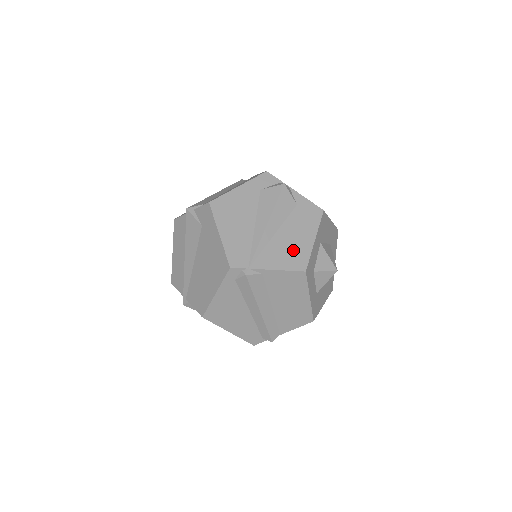
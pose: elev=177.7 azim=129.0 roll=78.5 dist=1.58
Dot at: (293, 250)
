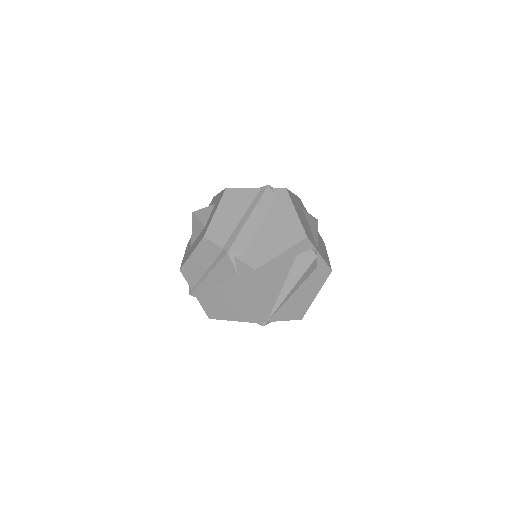
Dot at: (300, 305)
